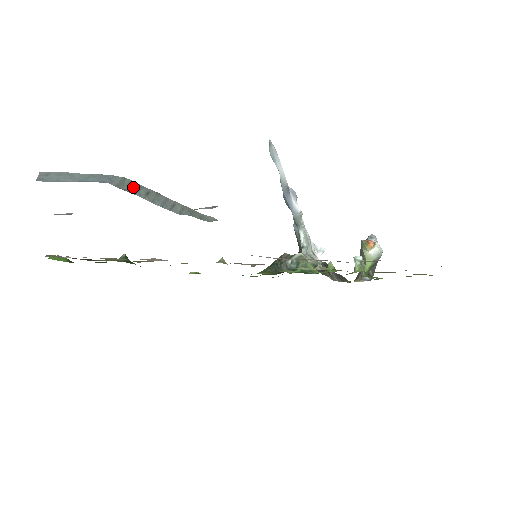
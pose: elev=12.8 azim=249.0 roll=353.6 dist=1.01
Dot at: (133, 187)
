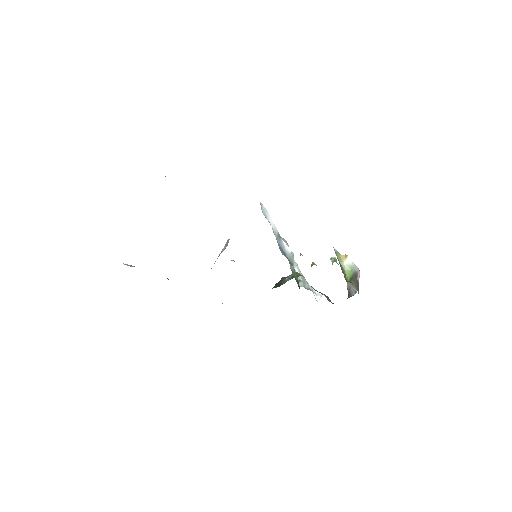
Dot at: occluded
